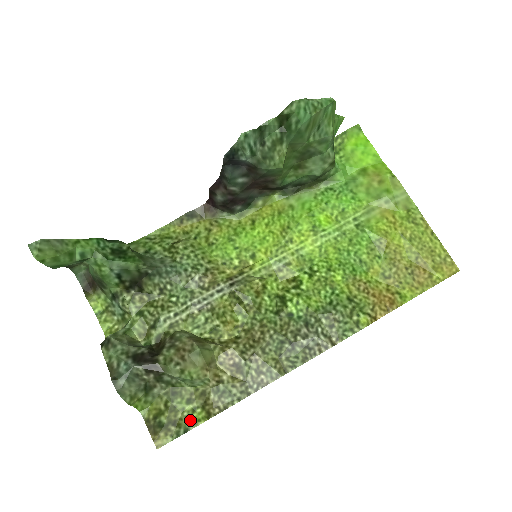
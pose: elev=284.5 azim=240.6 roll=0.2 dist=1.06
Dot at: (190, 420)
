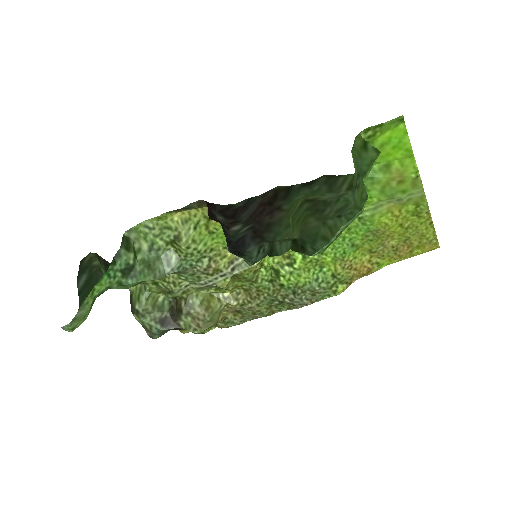
Dot at: occluded
